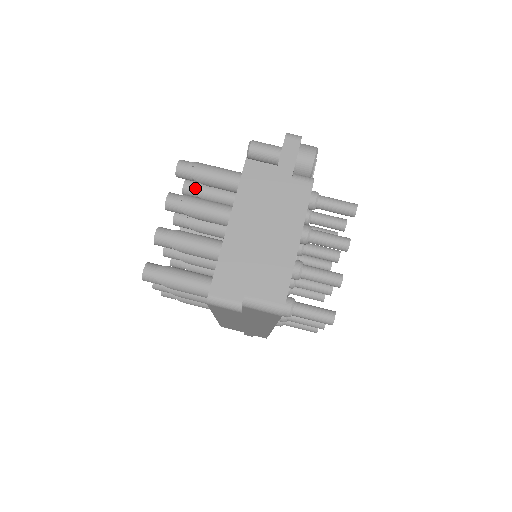
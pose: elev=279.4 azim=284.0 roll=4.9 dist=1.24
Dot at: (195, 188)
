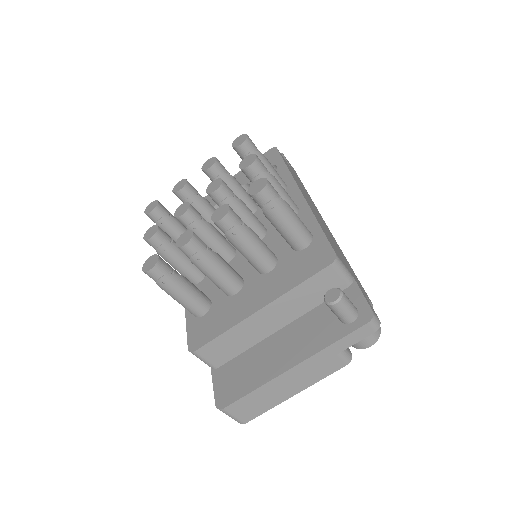
Dot at: (257, 179)
